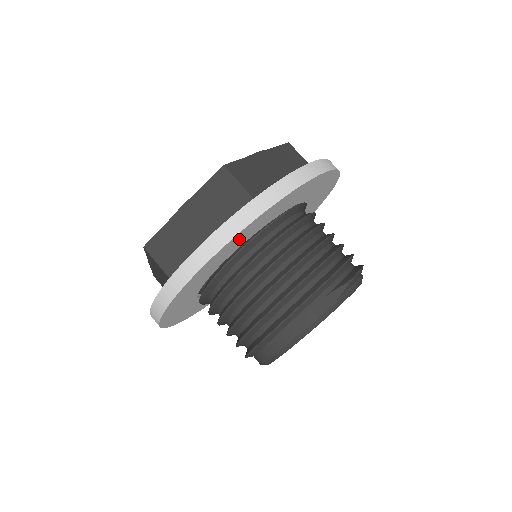
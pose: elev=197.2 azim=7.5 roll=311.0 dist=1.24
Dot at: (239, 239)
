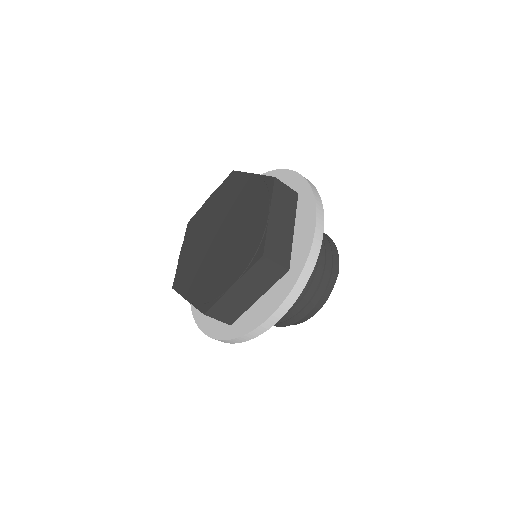
Dot at: occluded
